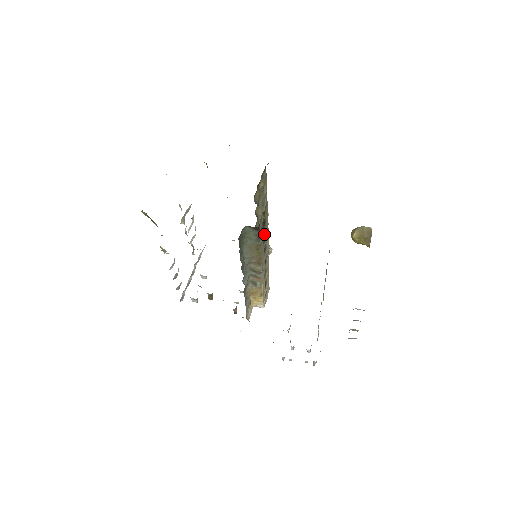
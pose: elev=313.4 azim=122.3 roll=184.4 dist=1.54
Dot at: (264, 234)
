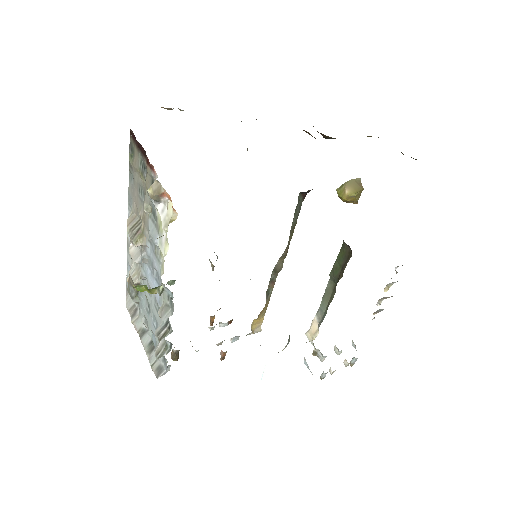
Dot at: occluded
